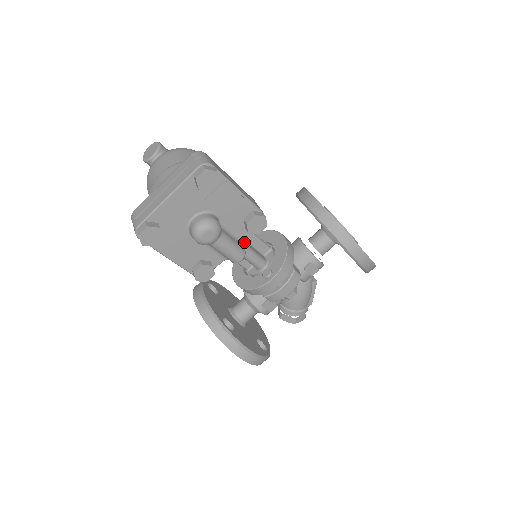
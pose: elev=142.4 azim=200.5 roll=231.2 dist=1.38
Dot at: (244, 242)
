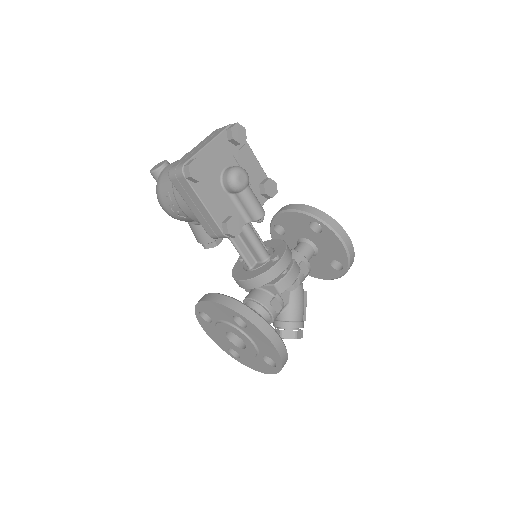
Dot at: occluded
